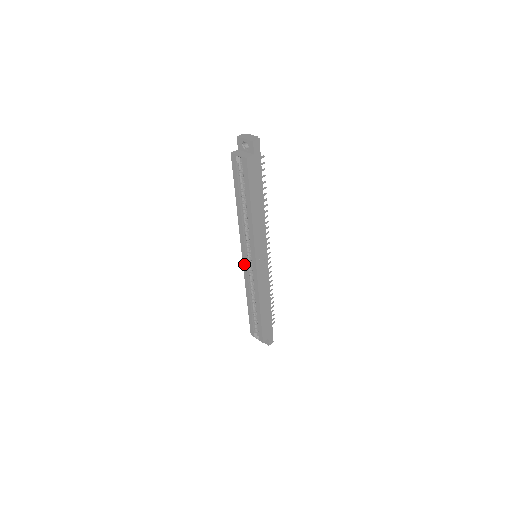
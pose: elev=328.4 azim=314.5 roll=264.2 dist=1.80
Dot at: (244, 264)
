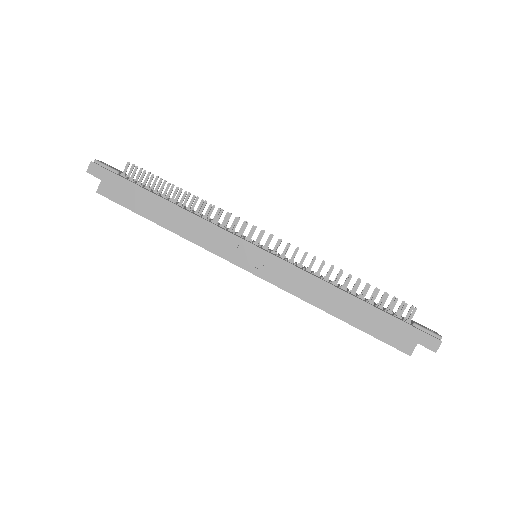
Dot at: occluded
